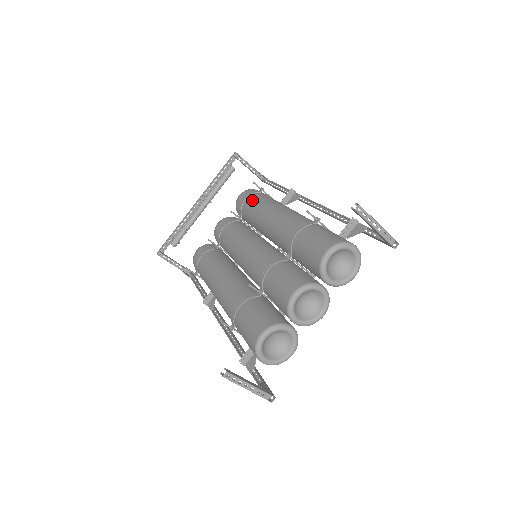
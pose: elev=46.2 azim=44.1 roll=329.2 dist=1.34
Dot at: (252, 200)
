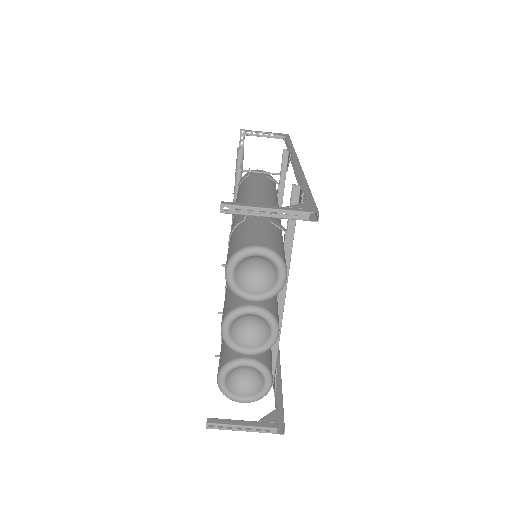
Dot at: (237, 193)
